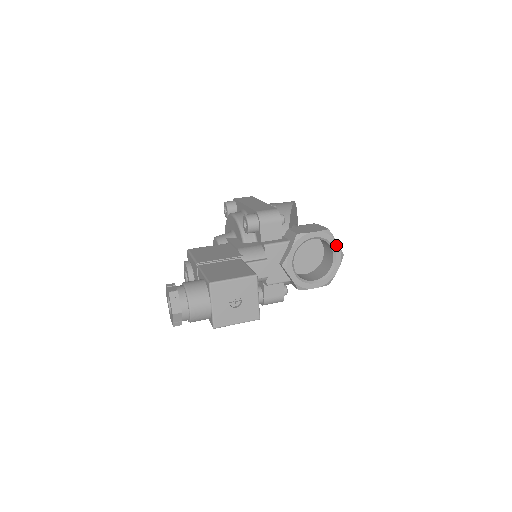
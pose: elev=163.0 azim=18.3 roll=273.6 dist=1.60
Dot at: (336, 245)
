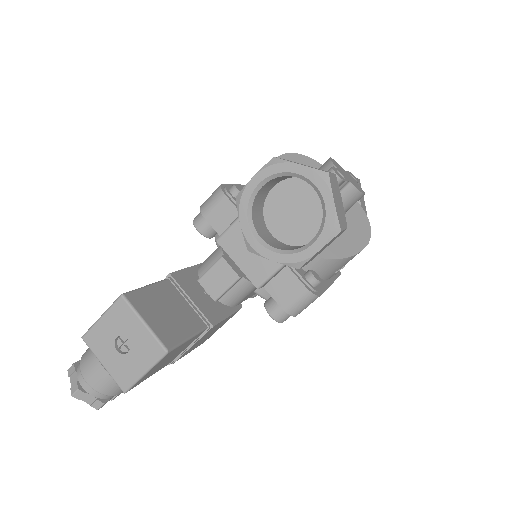
Dot at: (300, 169)
